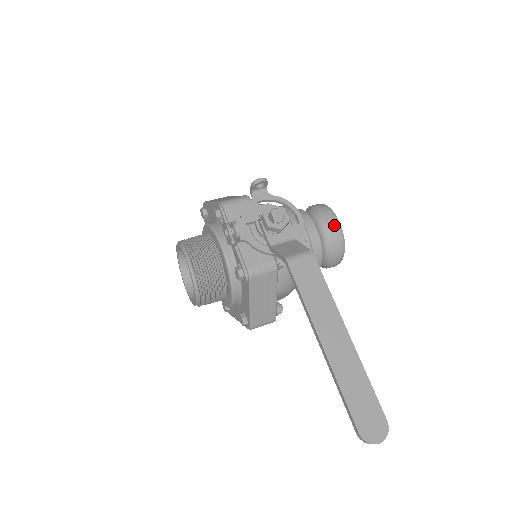
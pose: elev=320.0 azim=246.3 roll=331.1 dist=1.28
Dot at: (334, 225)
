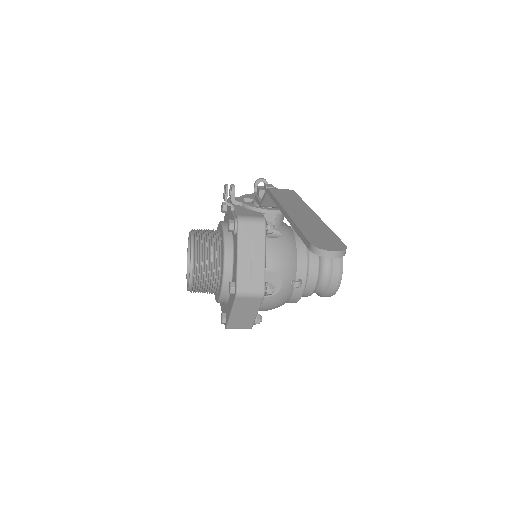
Dot at: occluded
